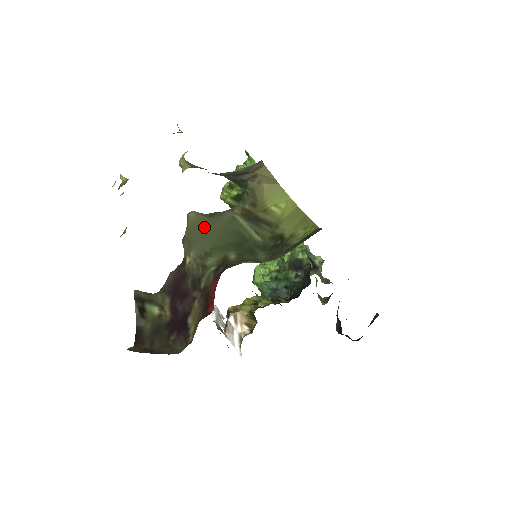
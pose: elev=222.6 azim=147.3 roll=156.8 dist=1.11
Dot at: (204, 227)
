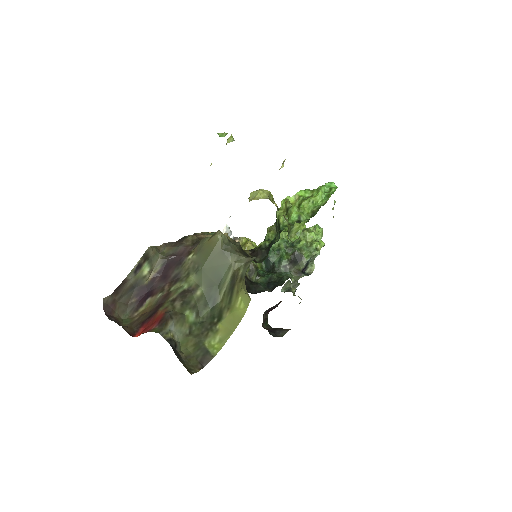
Dot at: (213, 253)
